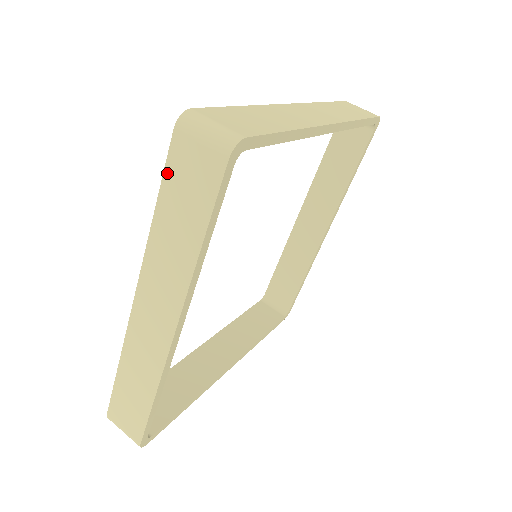
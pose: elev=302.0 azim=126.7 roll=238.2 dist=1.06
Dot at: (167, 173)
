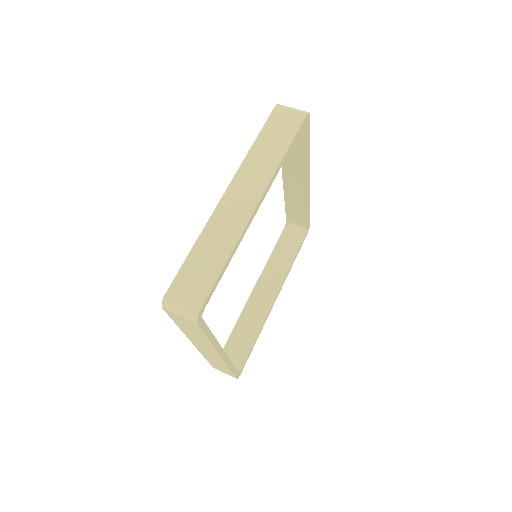
Dot at: (267, 123)
